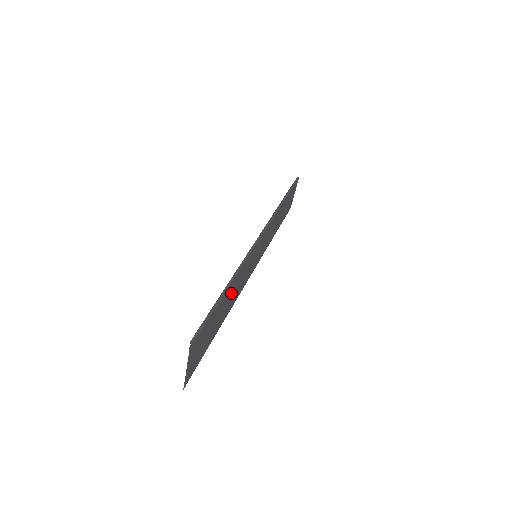
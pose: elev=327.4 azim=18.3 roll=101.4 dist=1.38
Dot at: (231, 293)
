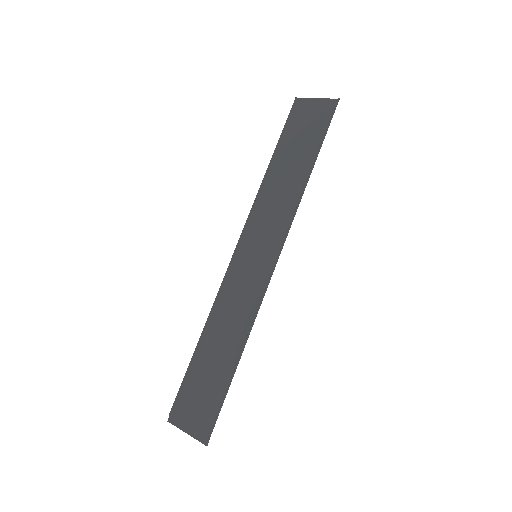
Dot at: (231, 335)
